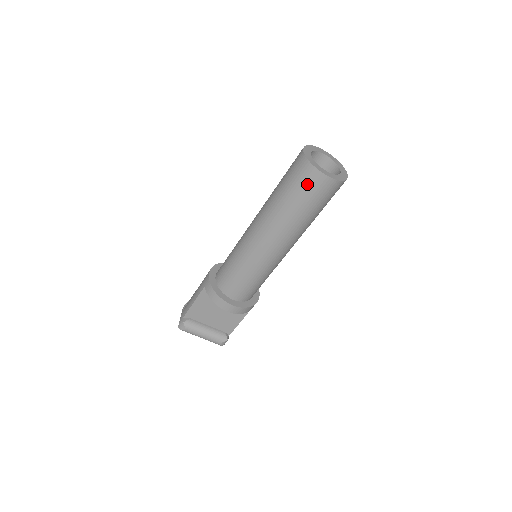
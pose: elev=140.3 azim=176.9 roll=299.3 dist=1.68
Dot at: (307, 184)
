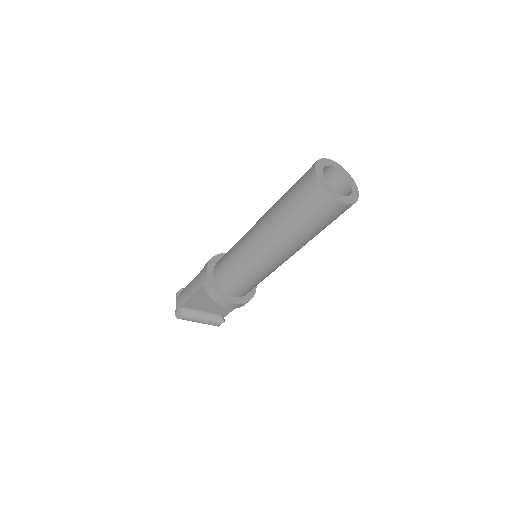
Dot at: (320, 208)
